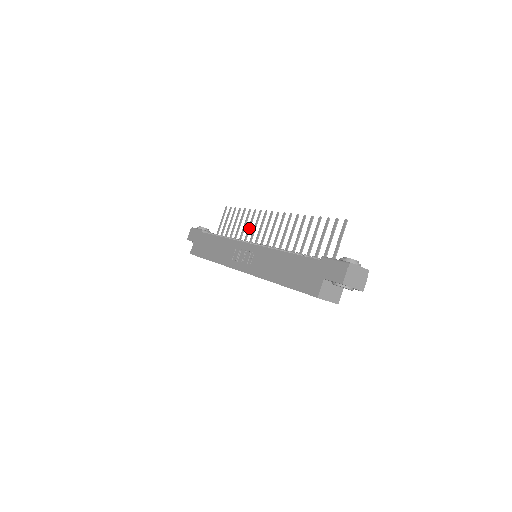
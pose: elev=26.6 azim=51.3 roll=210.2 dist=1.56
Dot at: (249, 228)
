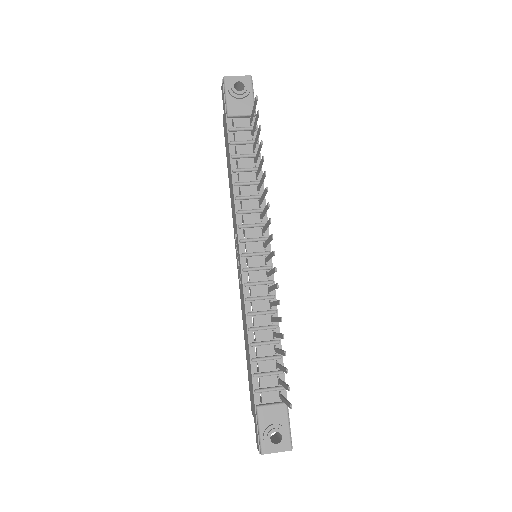
Dot at: (261, 199)
